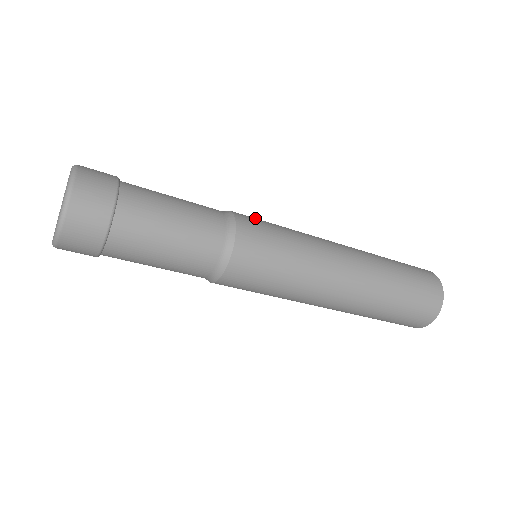
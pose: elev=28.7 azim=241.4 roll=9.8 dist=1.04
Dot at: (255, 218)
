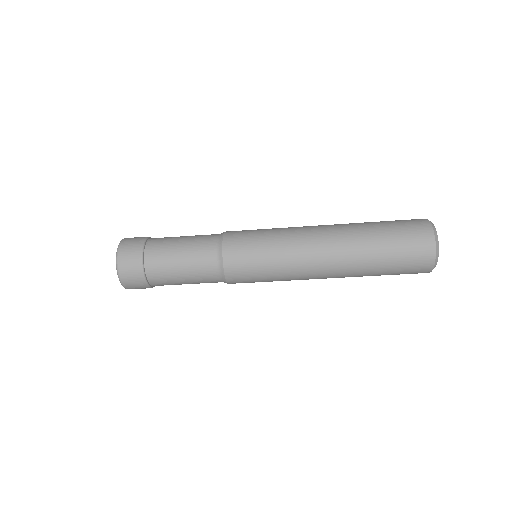
Dot at: (244, 230)
